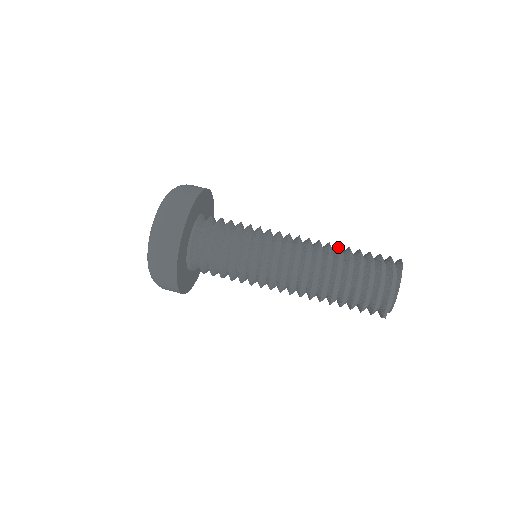
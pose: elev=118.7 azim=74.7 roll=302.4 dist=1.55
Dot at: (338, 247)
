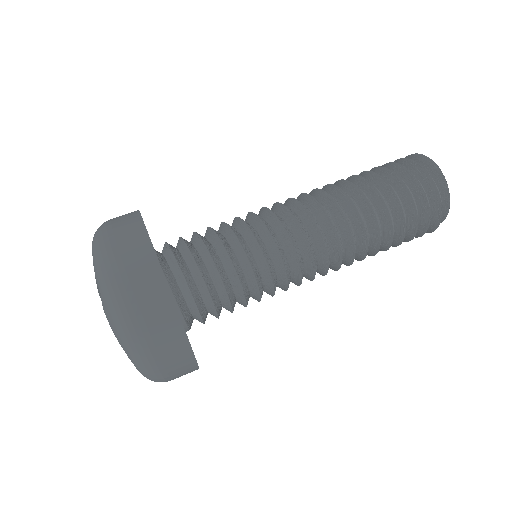
Dot at: (368, 206)
